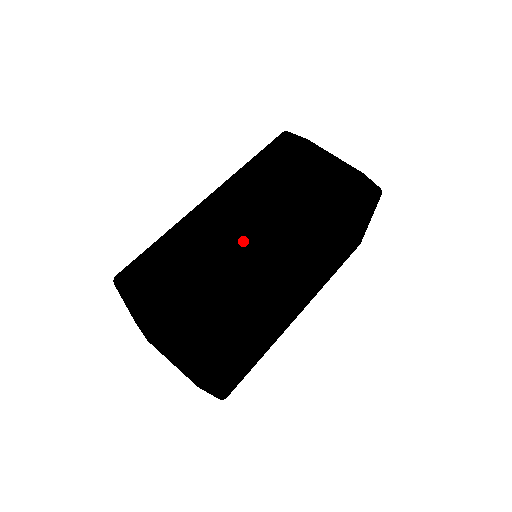
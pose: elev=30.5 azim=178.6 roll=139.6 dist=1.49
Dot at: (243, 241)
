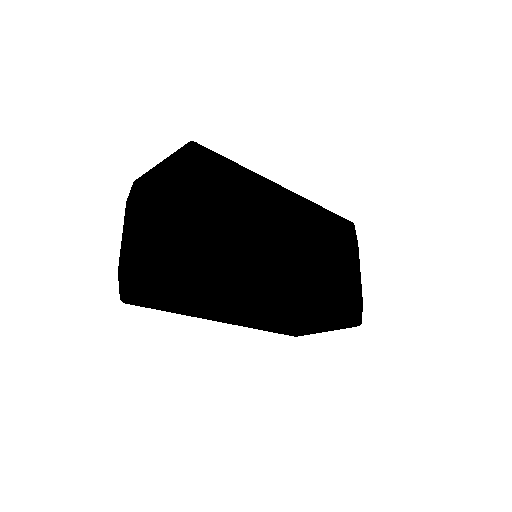
Dot at: (277, 237)
